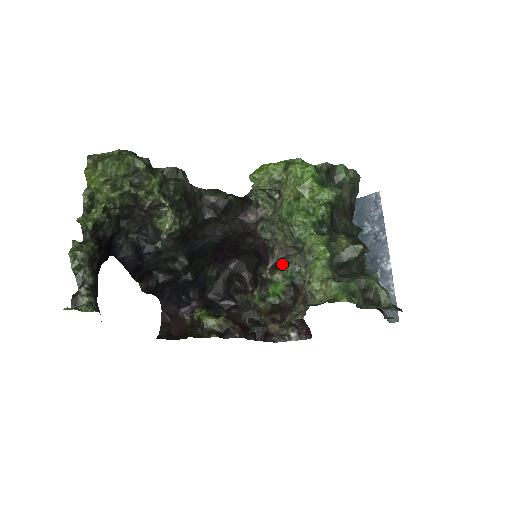
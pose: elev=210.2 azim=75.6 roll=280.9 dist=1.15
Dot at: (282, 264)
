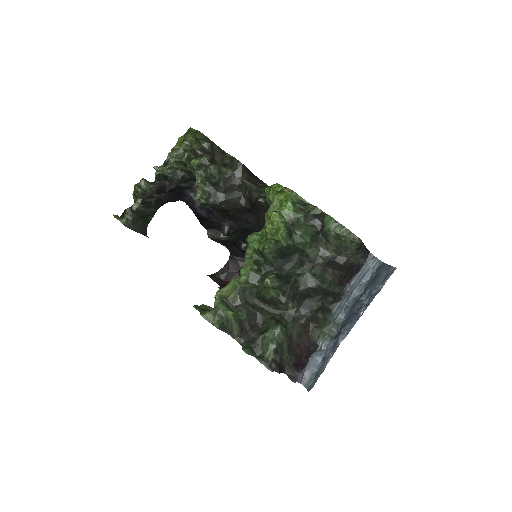
Dot at: occluded
